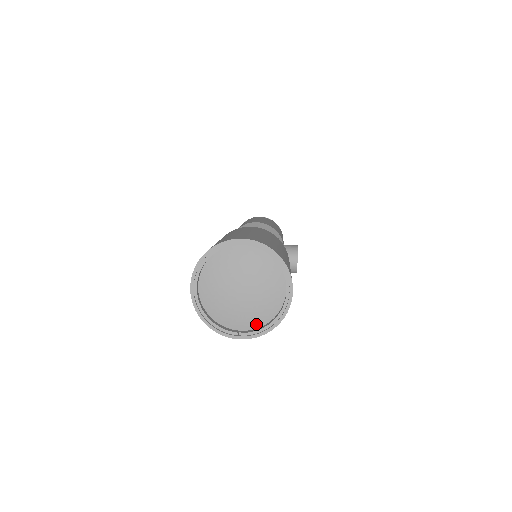
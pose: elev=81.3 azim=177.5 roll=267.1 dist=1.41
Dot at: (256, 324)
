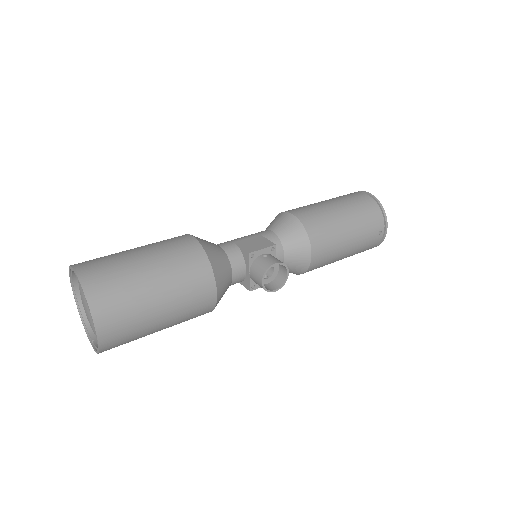
Dot at: occluded
